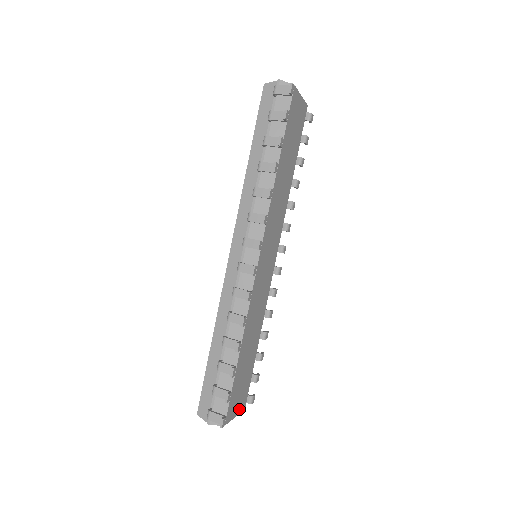
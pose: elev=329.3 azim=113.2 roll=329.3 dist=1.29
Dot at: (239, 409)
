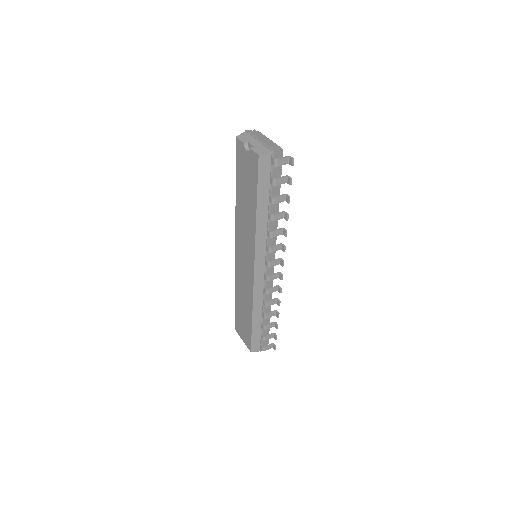
Dot at: occluded
